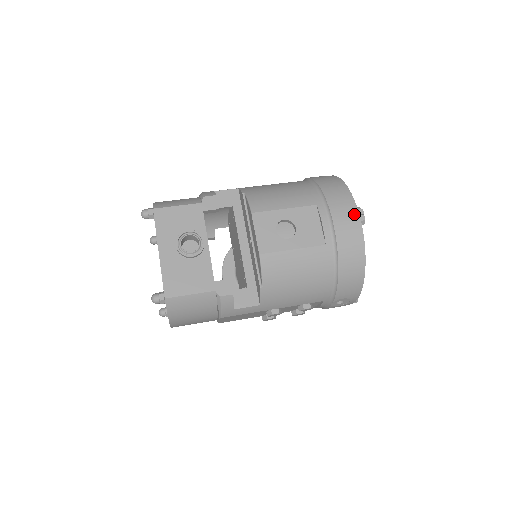
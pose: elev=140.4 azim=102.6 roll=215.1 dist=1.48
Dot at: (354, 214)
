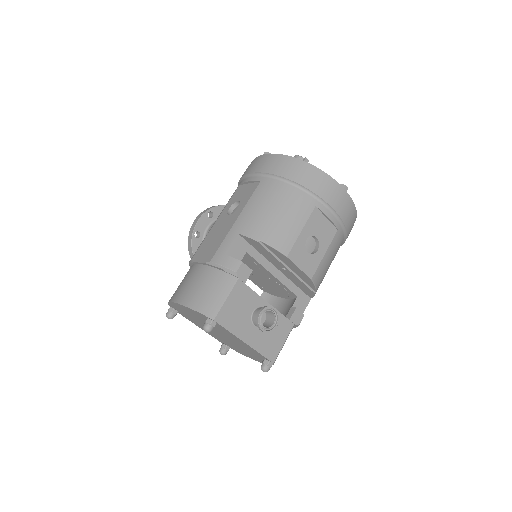
Dot at: (341, 191)
